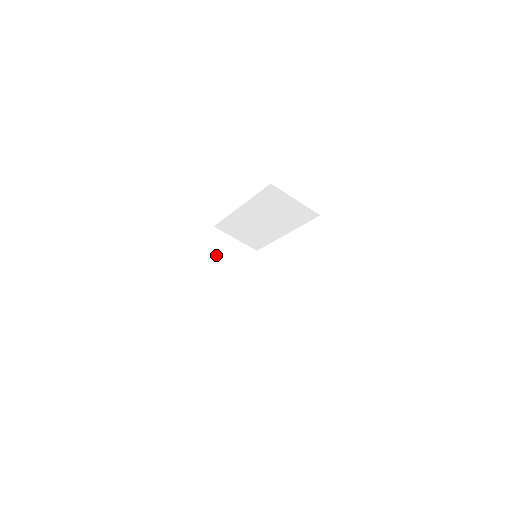
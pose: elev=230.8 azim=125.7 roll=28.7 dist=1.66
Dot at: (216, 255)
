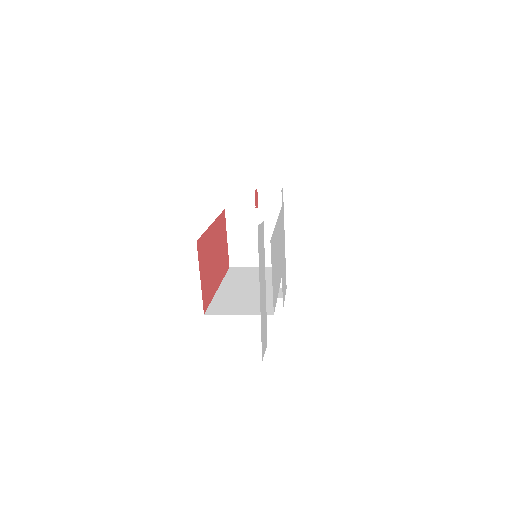
Dot at: (240, 236)
